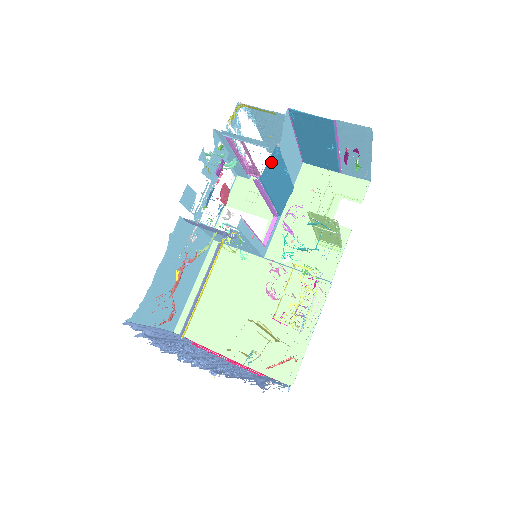
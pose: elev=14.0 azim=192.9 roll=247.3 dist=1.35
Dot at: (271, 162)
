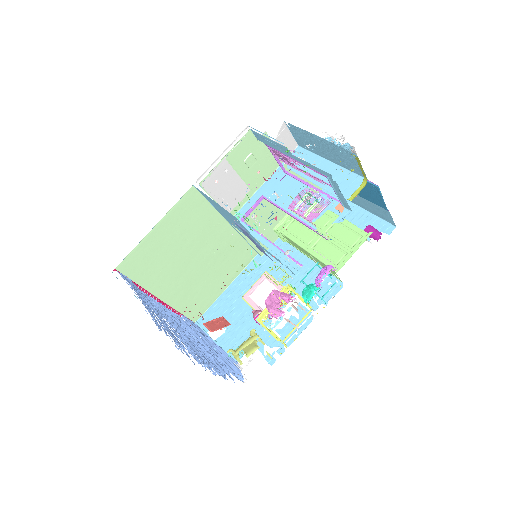
Dot at: occluded
